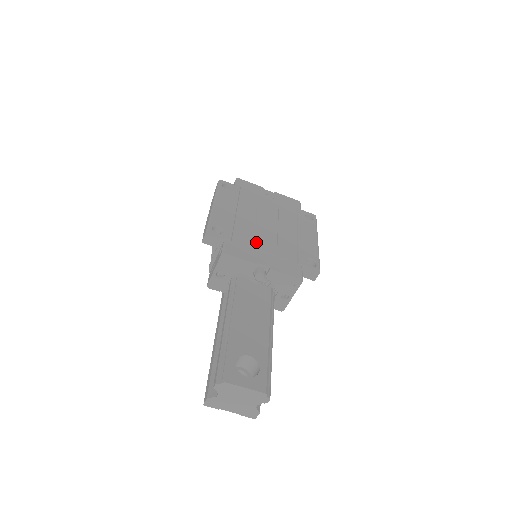
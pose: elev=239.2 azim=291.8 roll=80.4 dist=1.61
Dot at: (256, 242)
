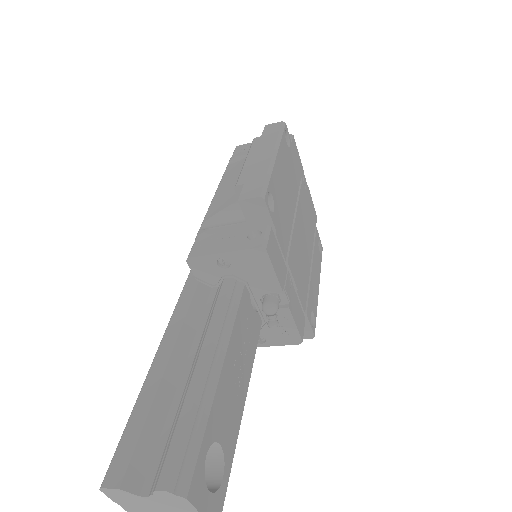
Dot at: (290, 254)
